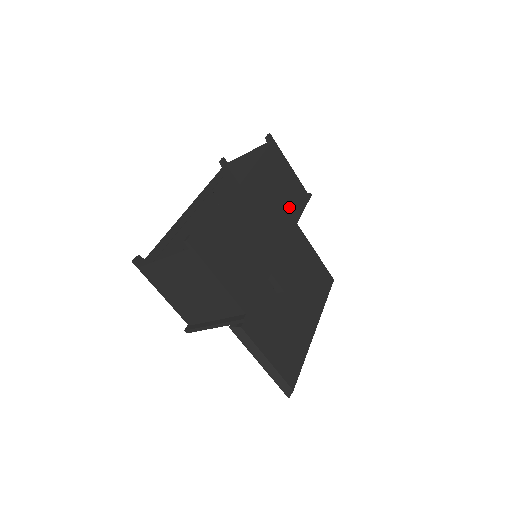
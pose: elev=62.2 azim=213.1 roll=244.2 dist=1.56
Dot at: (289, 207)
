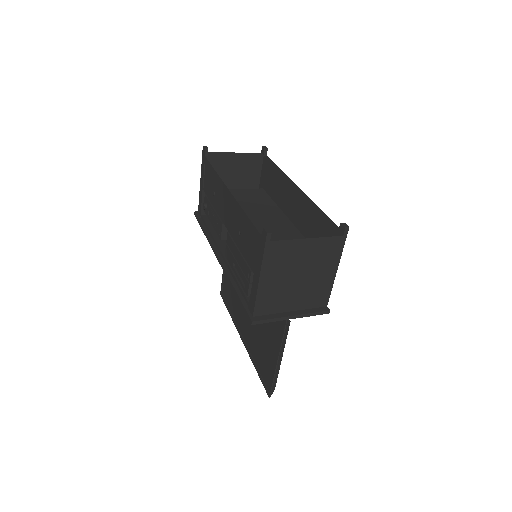
Dot at: occluded
